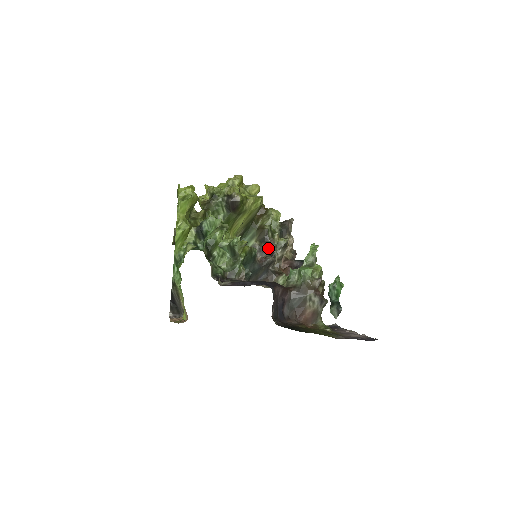
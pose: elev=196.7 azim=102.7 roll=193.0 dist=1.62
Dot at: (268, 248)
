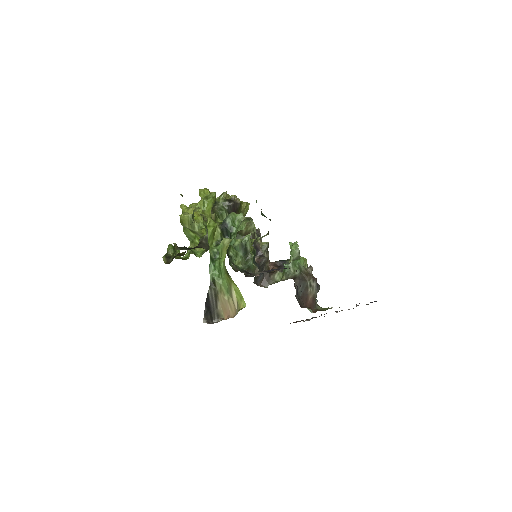
Dot at: (257, 251)
